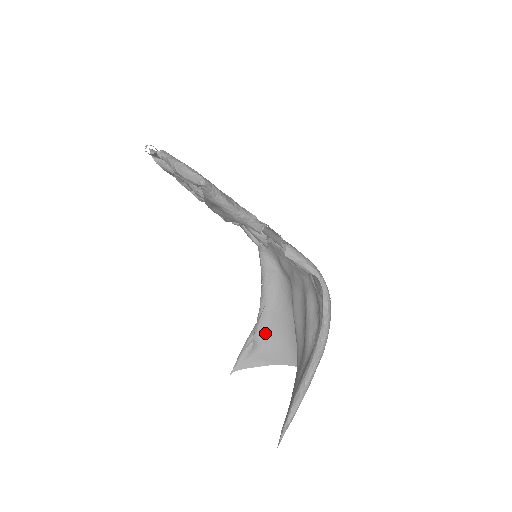
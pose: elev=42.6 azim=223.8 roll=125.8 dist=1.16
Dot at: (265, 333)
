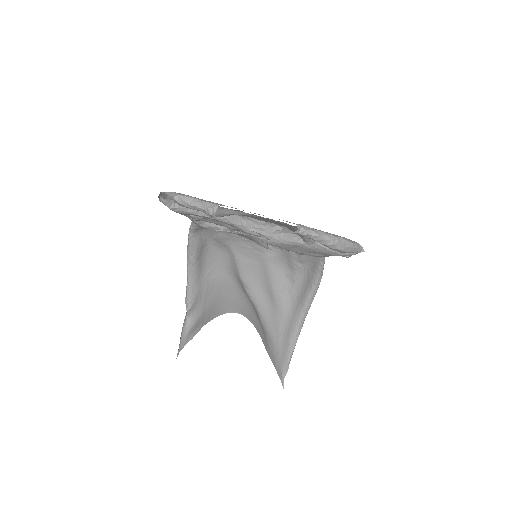
Dot at: (198, 303)
